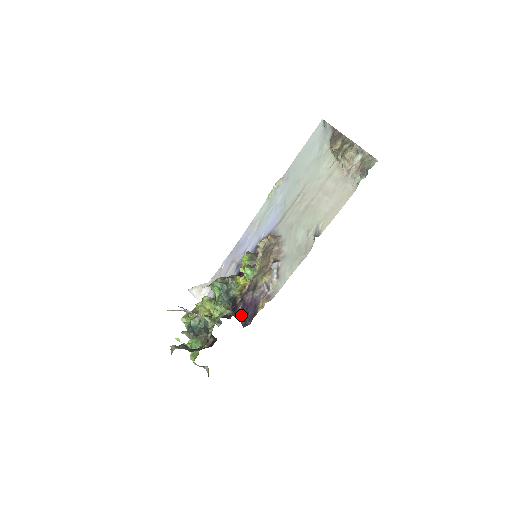
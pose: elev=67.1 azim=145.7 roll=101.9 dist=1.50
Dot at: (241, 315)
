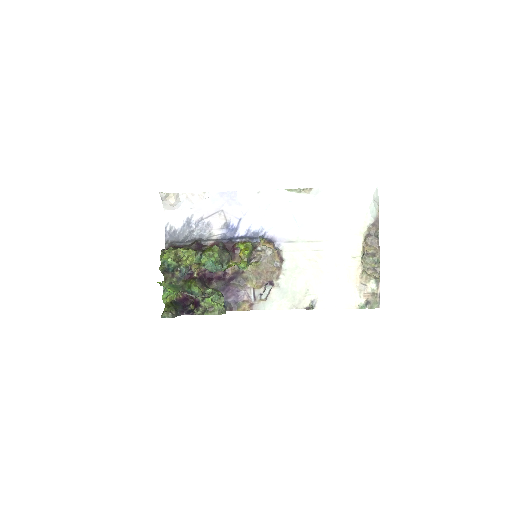
Dot at: occluded
